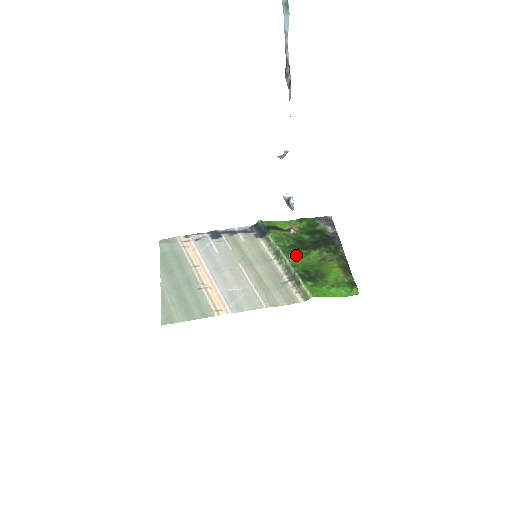
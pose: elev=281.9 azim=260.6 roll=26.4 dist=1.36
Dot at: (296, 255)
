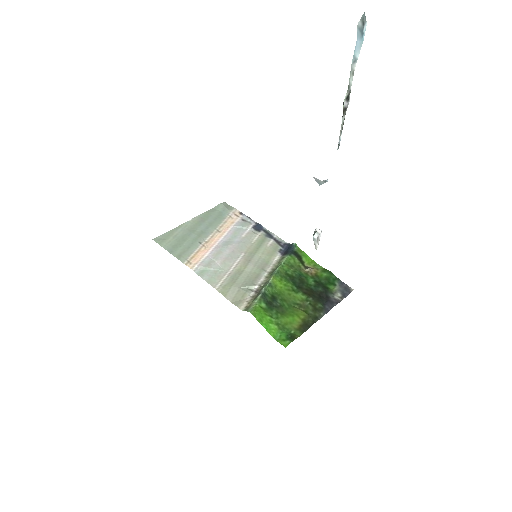
Dot at: (284, 283)
